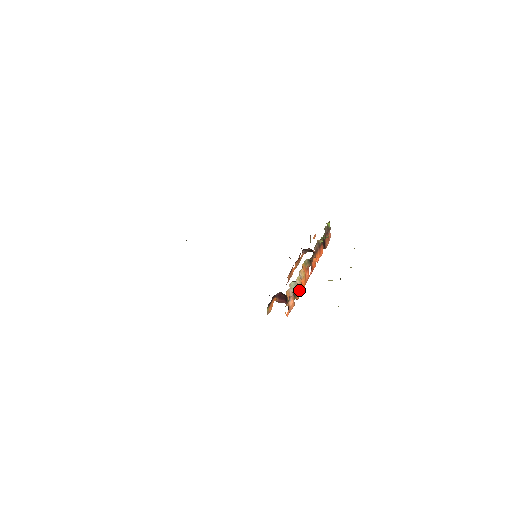
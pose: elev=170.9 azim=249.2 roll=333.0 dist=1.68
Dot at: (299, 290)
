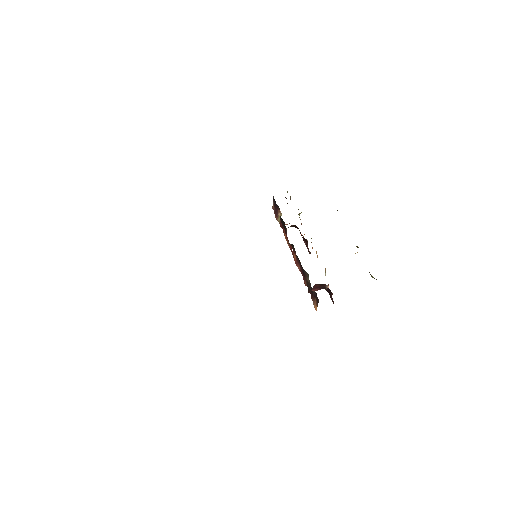
Dot at: occluded
